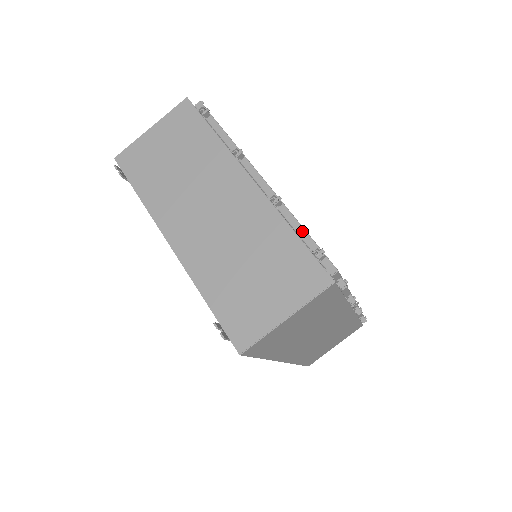
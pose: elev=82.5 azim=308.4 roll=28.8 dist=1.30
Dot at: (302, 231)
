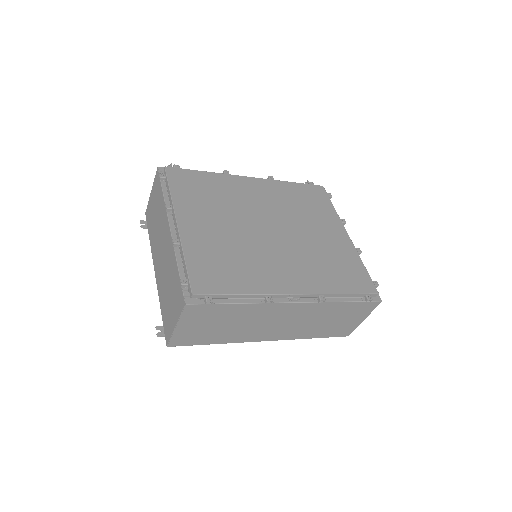
Dot at: (184, 264)
